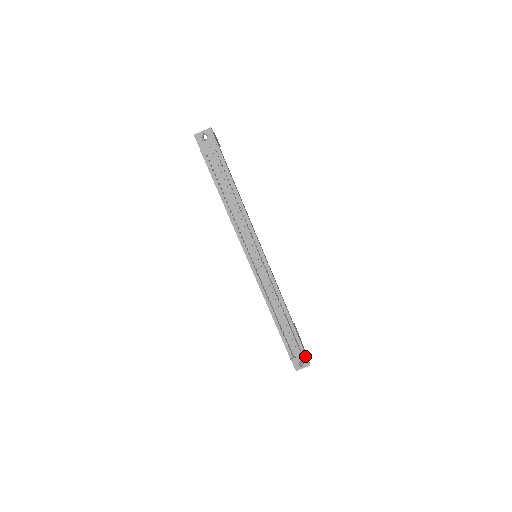
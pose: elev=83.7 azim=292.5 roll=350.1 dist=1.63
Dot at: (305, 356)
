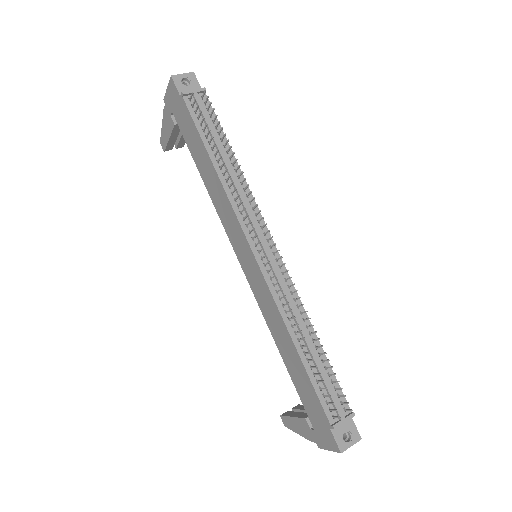
Dot at: (351, 421)
